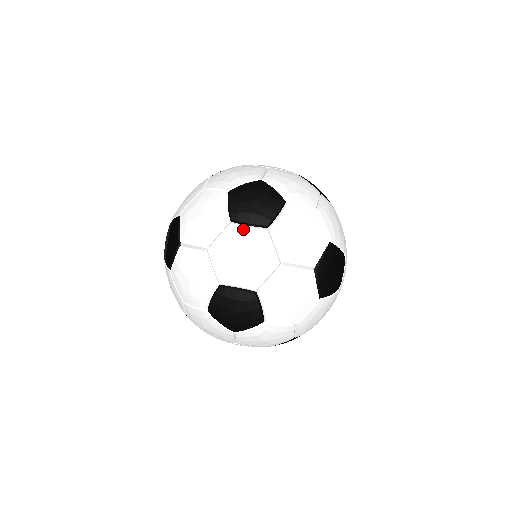
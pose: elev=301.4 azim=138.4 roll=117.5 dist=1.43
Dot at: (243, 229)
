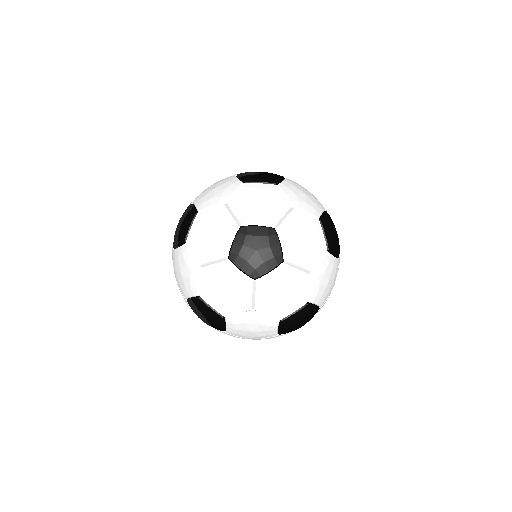
Dot at: (269, 278)
